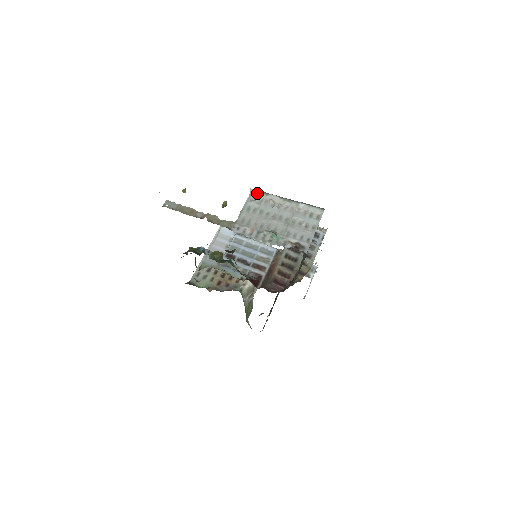
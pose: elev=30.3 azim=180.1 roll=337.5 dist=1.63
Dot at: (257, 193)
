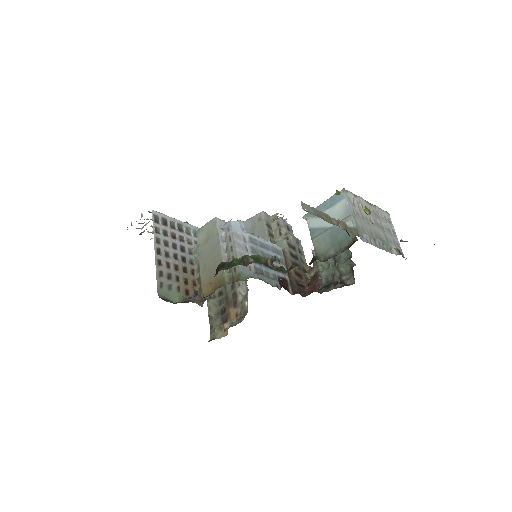
Dot at: (350, 194)
